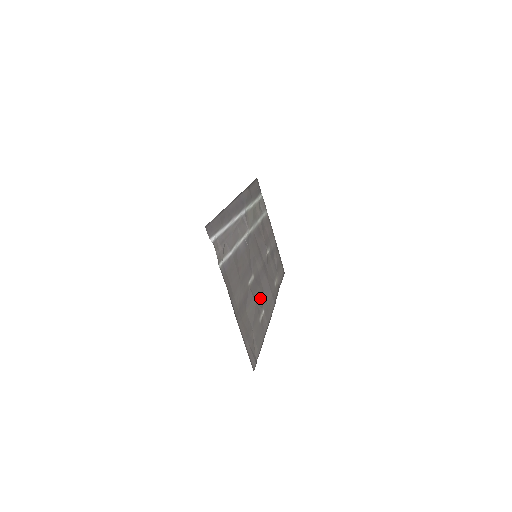
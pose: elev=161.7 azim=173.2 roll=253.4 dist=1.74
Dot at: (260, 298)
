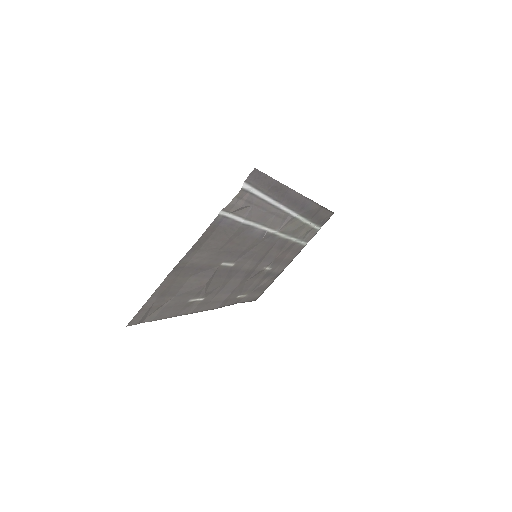
Dot at: (214, 286)
